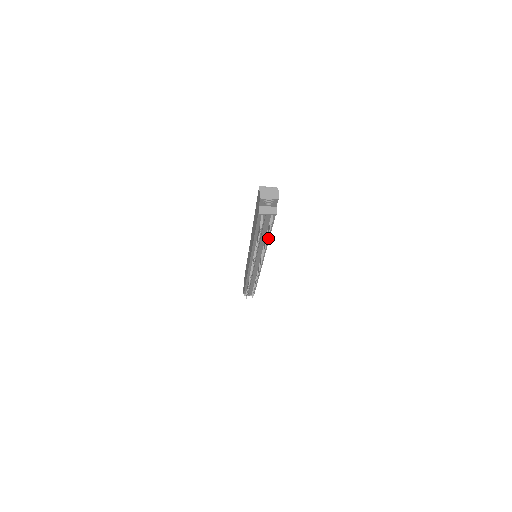
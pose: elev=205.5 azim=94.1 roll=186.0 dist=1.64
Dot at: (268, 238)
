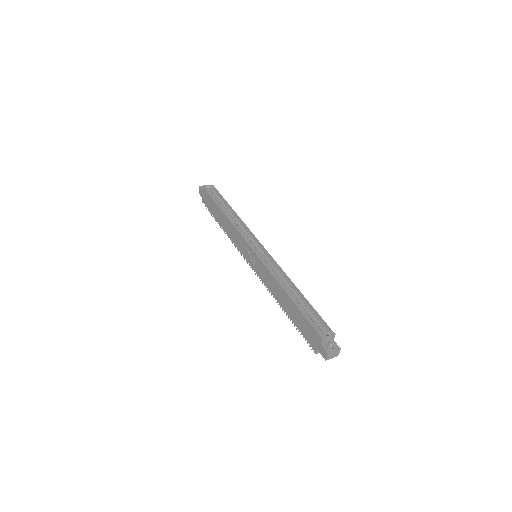
Dot at: occluded
